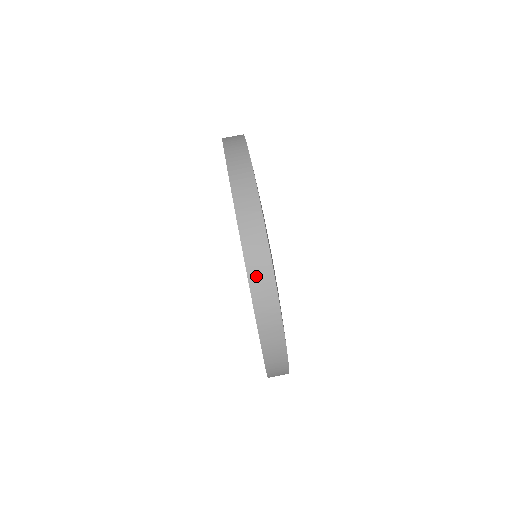
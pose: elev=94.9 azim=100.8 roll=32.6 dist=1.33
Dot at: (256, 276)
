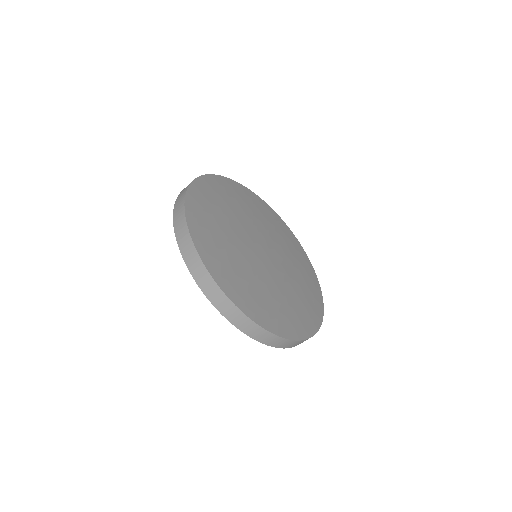
Dot at: (288, 346)
